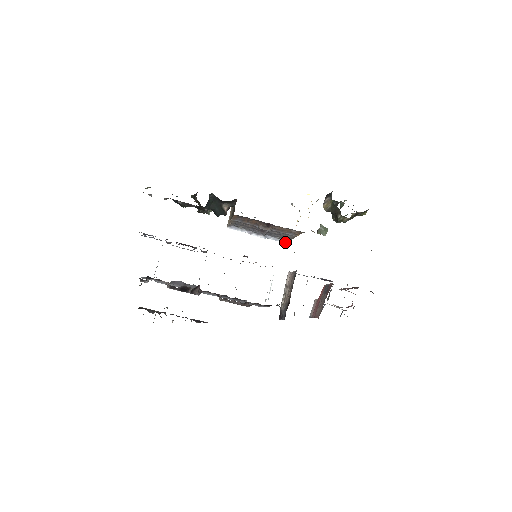
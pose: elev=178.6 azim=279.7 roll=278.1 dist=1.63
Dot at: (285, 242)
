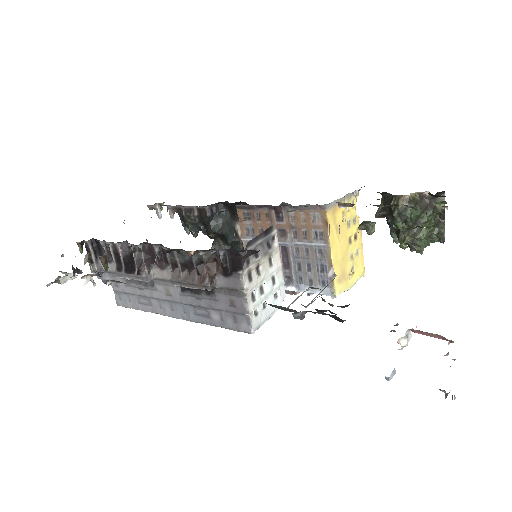
Dot at: (328, 293)
